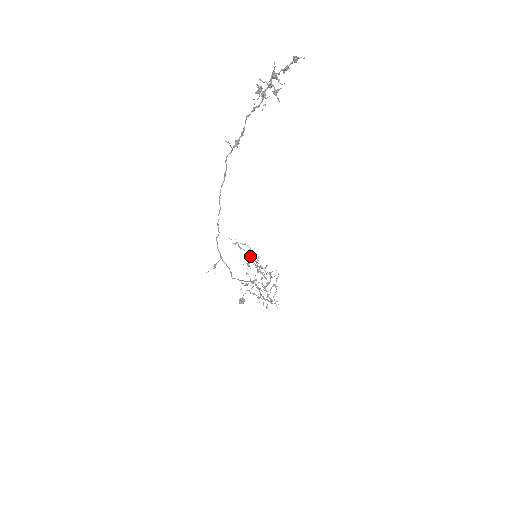
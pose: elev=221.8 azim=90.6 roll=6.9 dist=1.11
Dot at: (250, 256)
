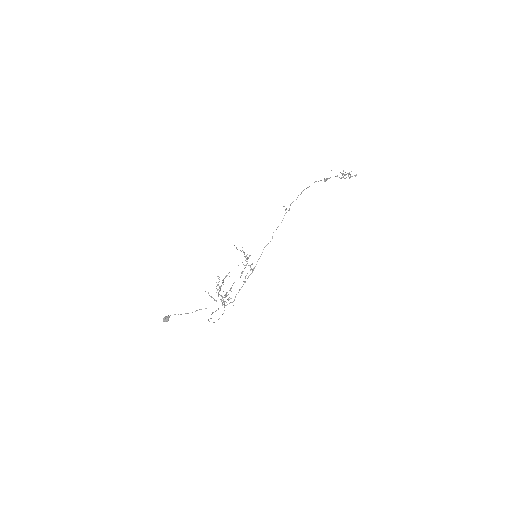
Dot at: occluded
